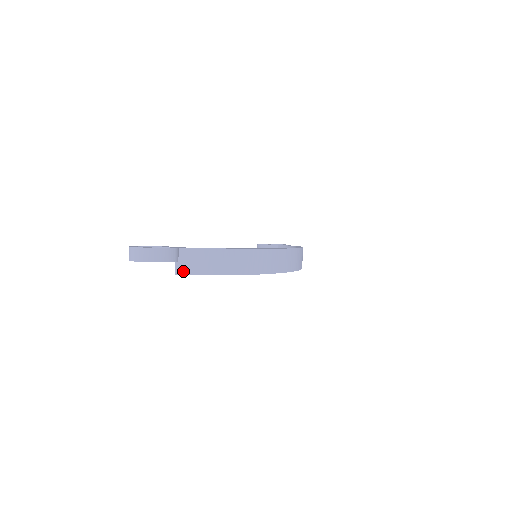
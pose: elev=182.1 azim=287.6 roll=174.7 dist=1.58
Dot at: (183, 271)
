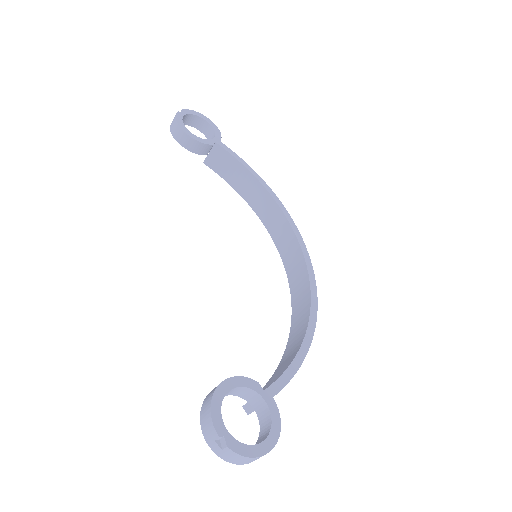
Dot at: occluded
